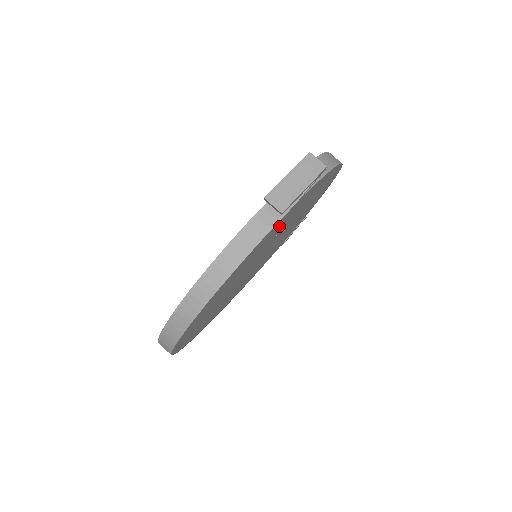
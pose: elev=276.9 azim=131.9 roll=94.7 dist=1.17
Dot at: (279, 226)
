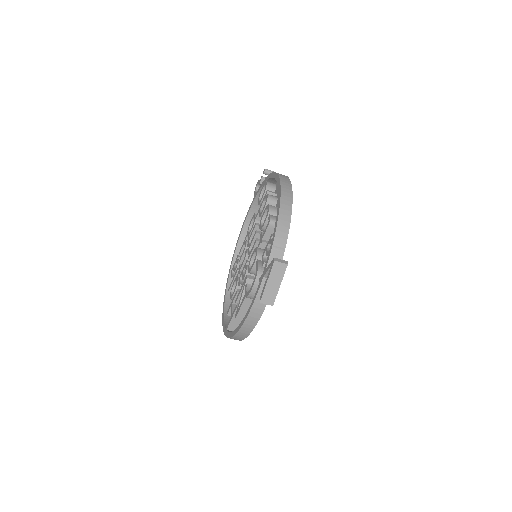
Dot at: occluded
